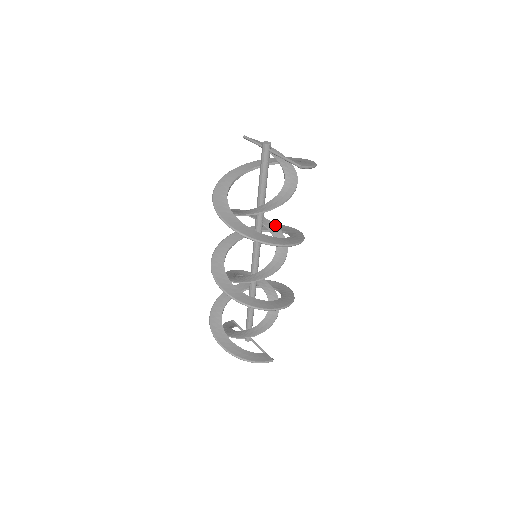
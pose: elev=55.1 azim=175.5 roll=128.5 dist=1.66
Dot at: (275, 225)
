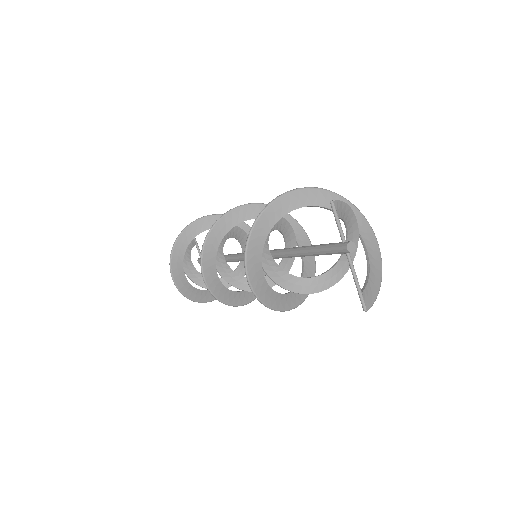
Dot at: (294, 234)
